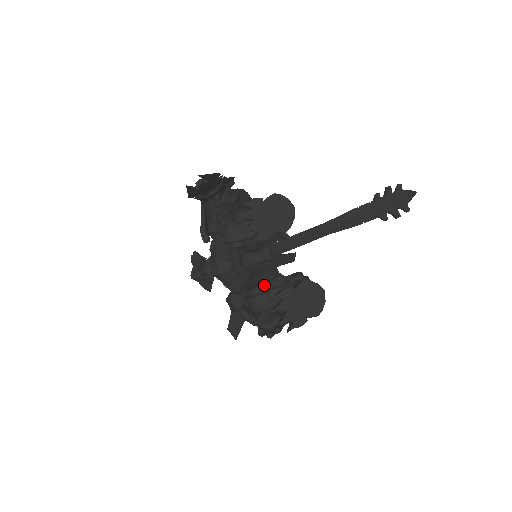
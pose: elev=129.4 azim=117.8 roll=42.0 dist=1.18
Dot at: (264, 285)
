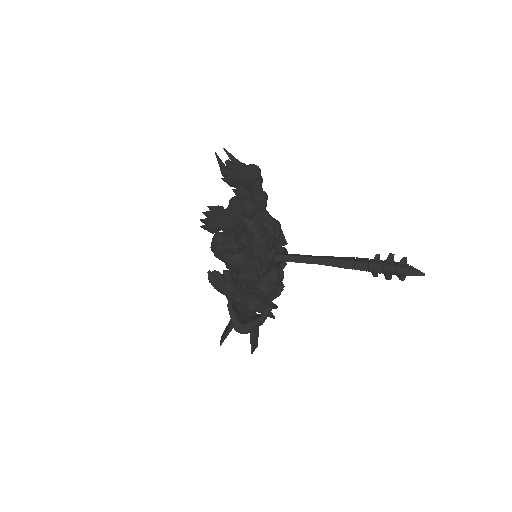
Dot at: occluded
